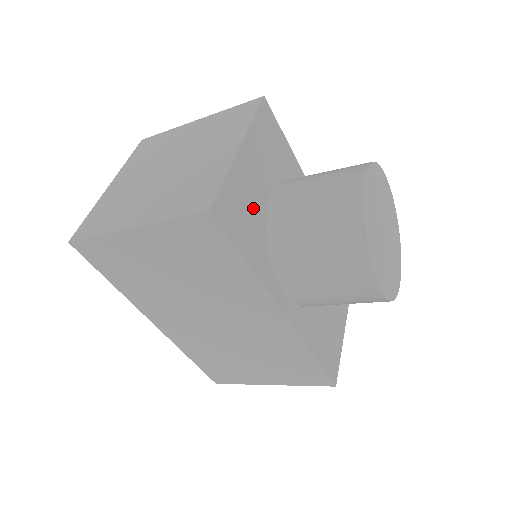
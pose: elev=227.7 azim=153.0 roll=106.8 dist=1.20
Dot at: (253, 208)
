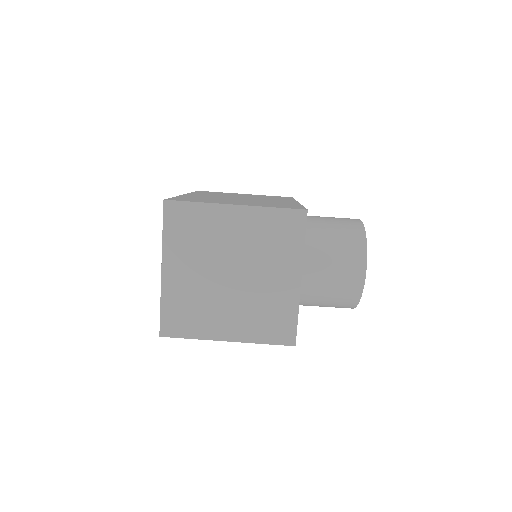
Dot at: occluded
